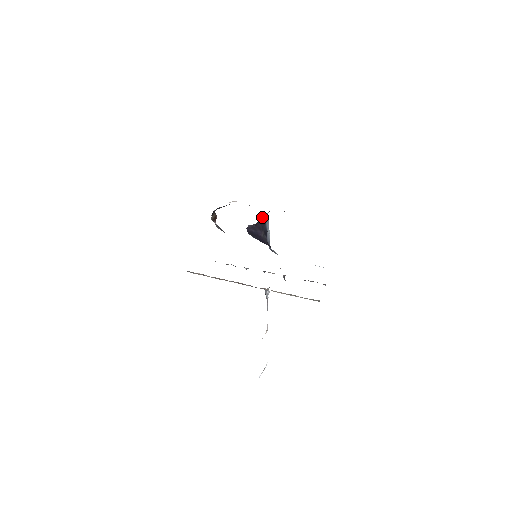
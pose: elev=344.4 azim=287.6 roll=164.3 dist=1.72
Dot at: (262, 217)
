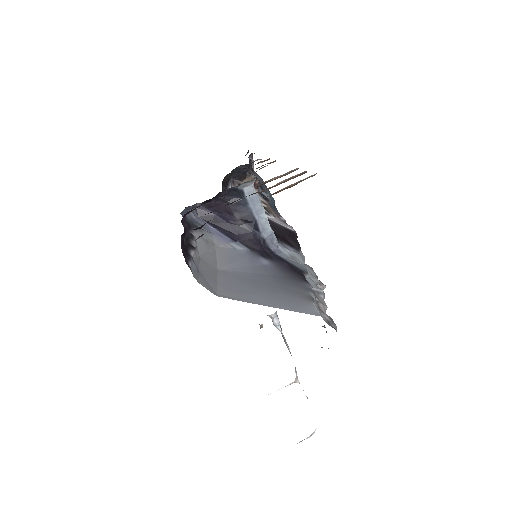
Dot at: (232, 191)
